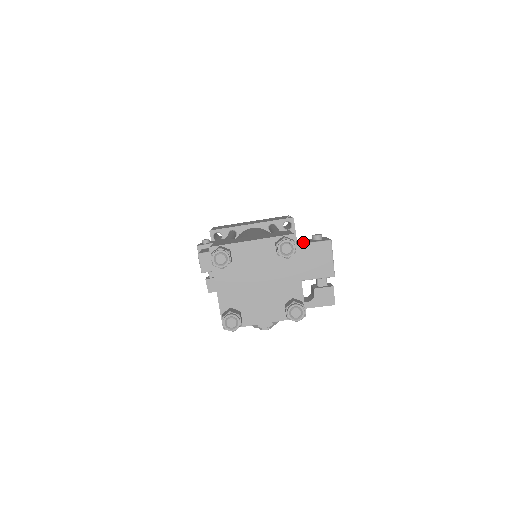
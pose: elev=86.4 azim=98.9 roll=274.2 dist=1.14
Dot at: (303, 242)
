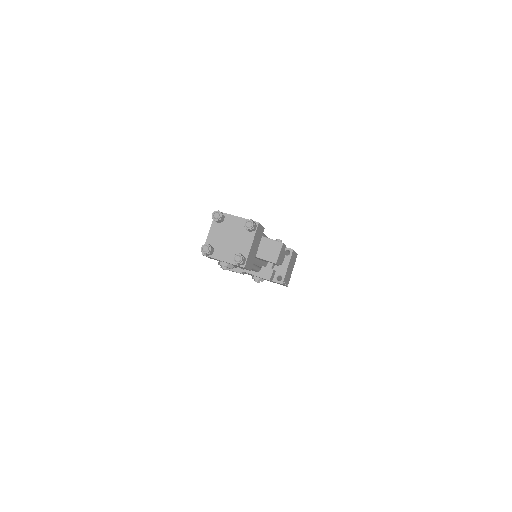
Dot at: (269, 238)
